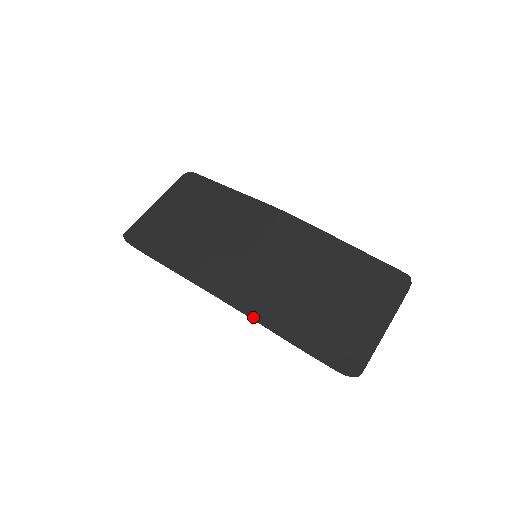
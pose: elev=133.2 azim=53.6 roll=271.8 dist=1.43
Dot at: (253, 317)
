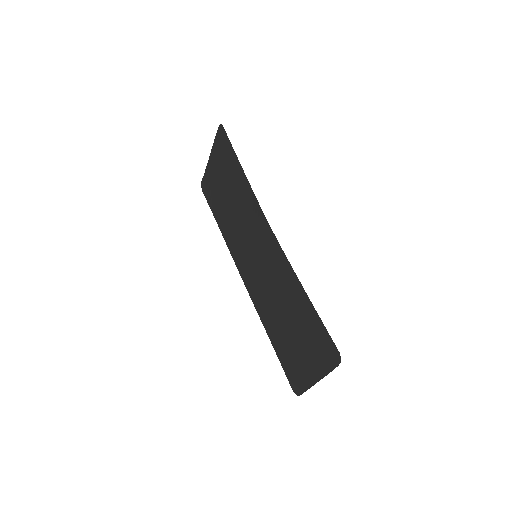
Dot at: (255, 307)
